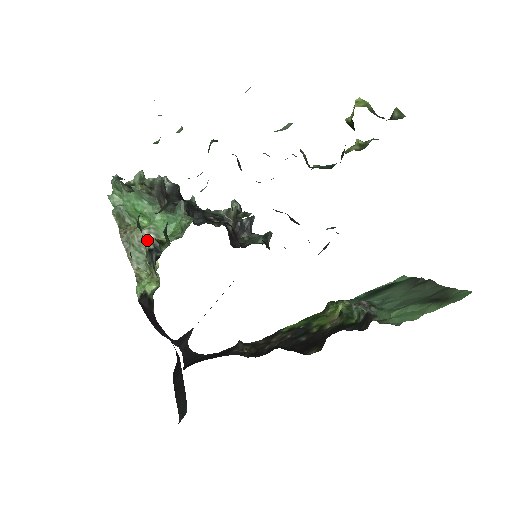
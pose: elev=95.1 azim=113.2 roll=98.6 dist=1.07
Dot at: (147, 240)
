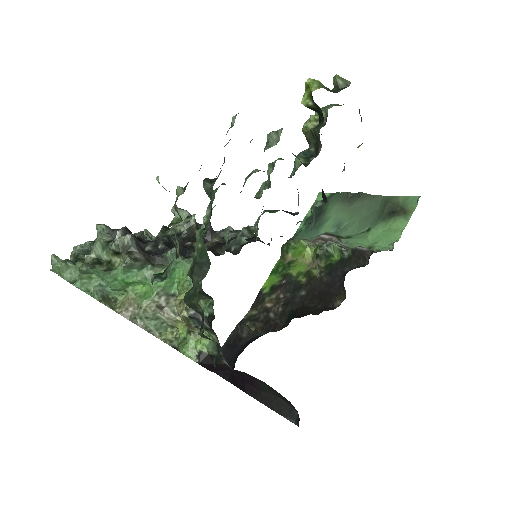
Dot at: (161, 305)
